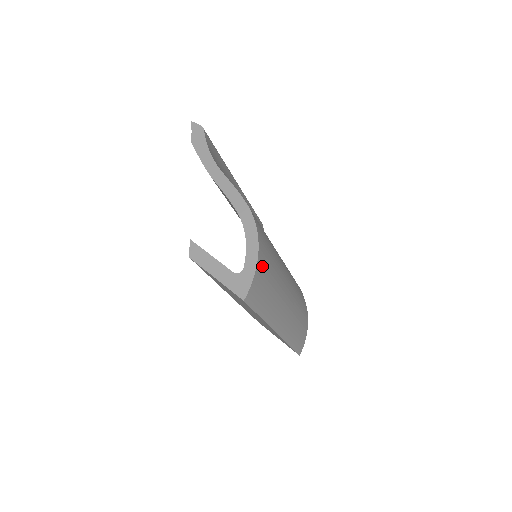
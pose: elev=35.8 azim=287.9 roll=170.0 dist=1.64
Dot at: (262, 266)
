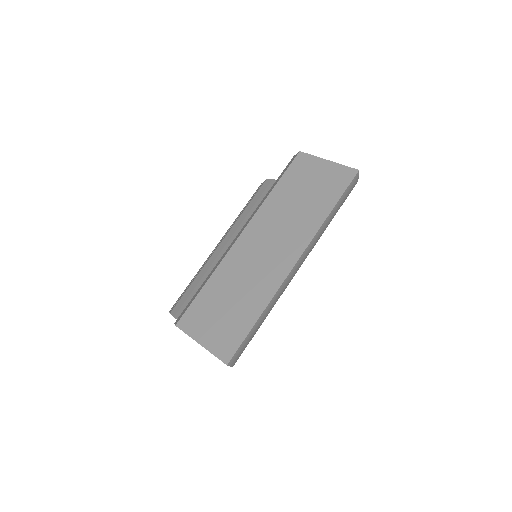
Dot at: occluded
